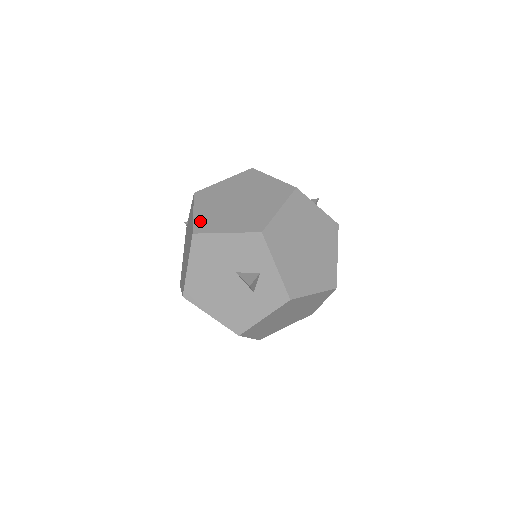
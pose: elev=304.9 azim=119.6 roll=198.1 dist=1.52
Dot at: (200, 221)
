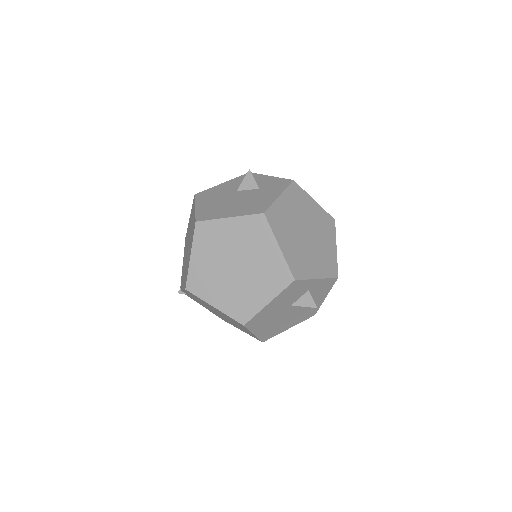
Dot at: (233, 311)
